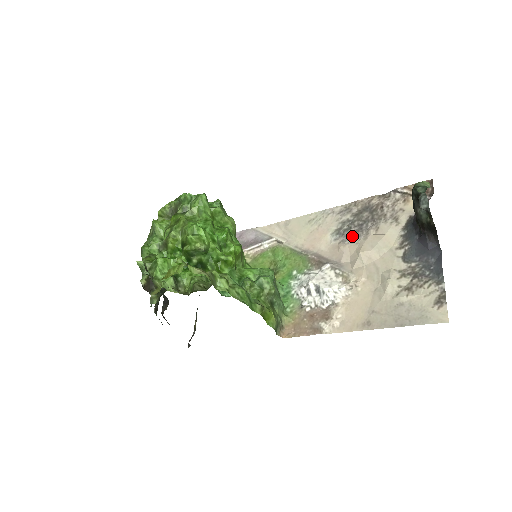
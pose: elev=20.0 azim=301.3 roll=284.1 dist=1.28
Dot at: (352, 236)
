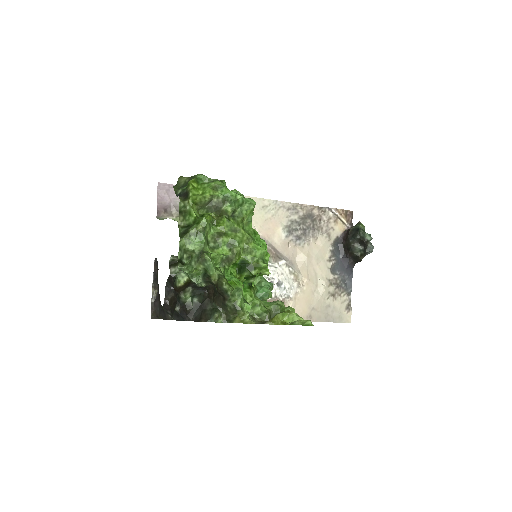
Dot at: (299, 238)
